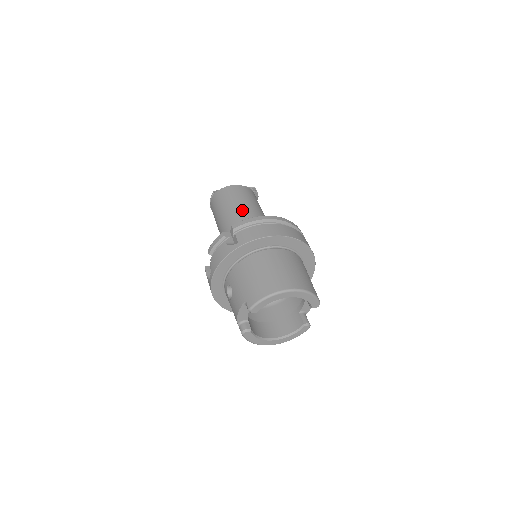
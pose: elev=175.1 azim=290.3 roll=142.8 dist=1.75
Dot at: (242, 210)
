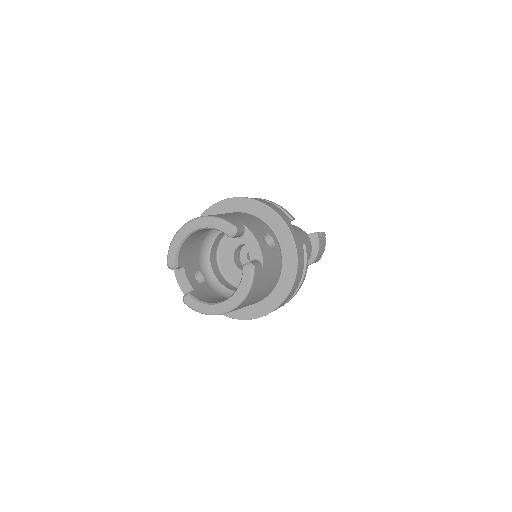
Dot at: occluded
